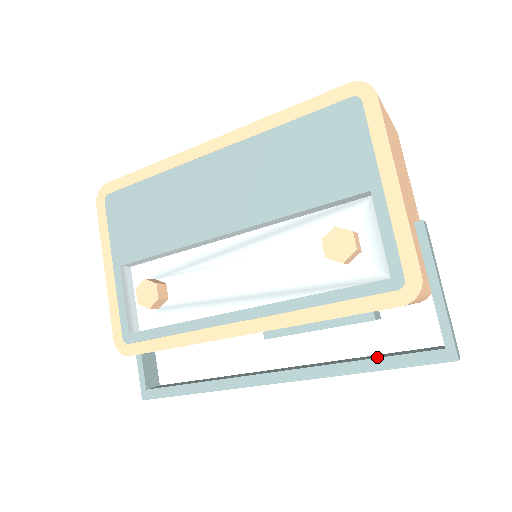
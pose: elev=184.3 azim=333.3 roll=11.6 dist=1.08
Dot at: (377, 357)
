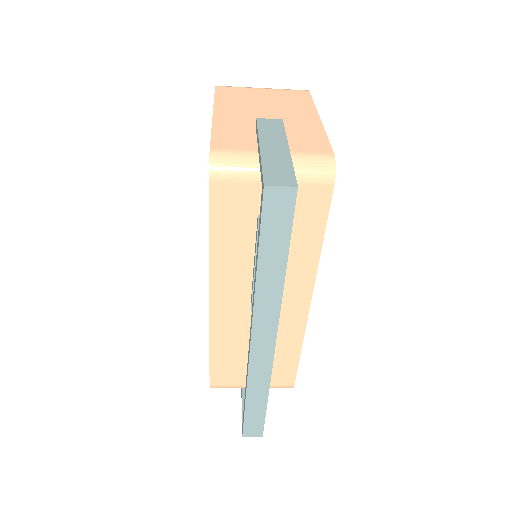
Dot at: occluded
